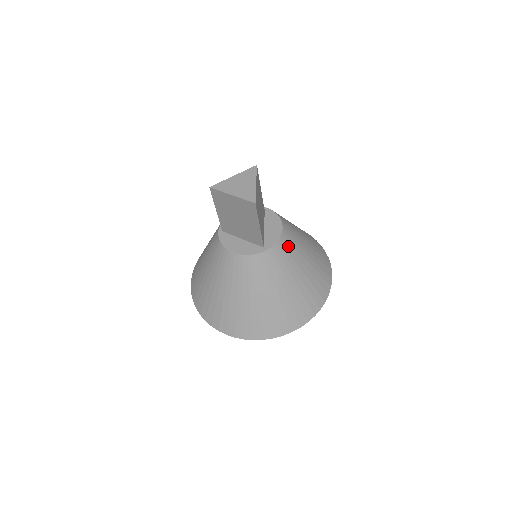
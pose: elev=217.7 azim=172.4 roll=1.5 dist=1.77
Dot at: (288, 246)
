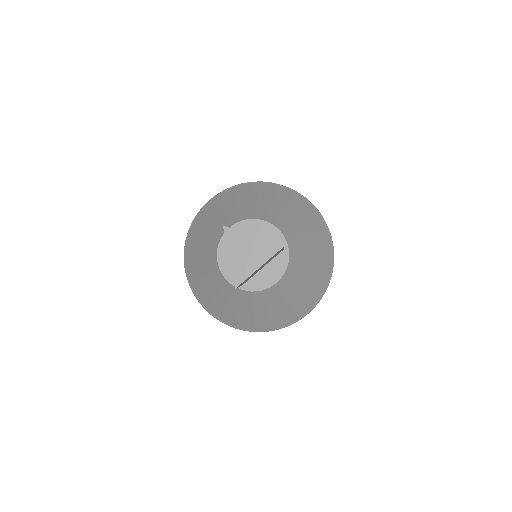
Dot at: (268, 296)
